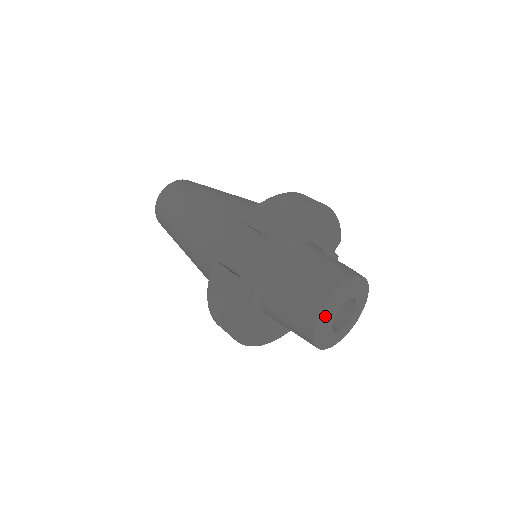
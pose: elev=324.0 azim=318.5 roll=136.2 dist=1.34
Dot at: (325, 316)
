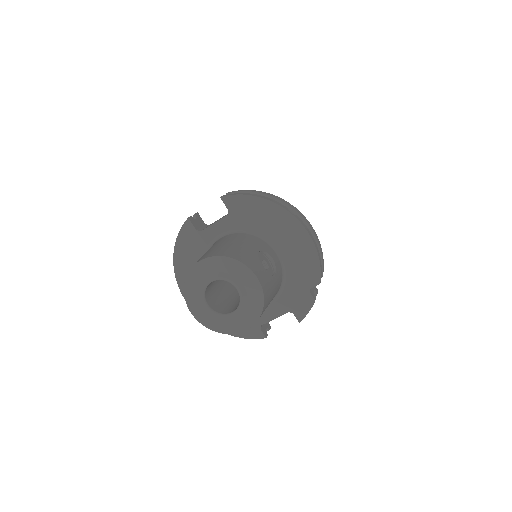
Dot at: (198, 275)
